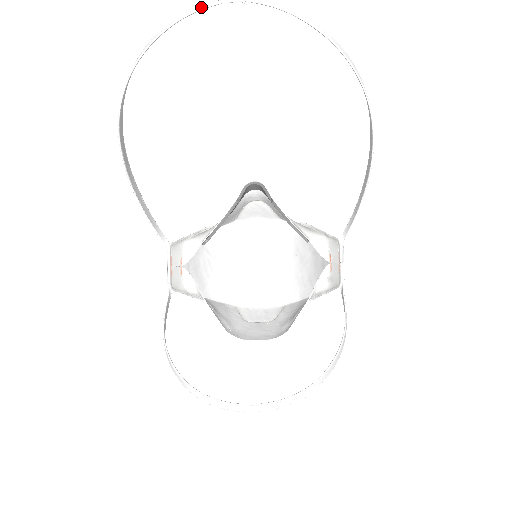
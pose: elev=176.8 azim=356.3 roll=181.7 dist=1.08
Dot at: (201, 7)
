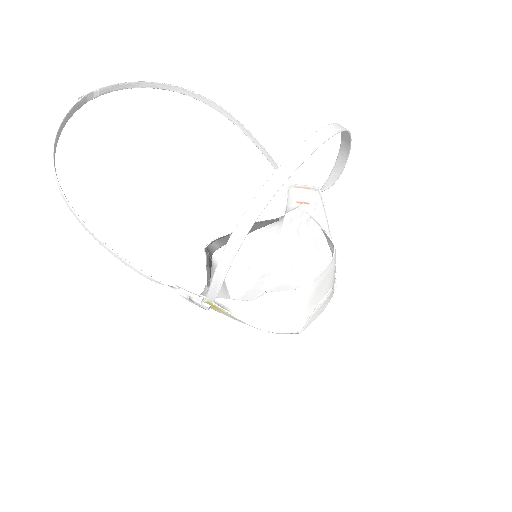
Dot at: (75, 106)
